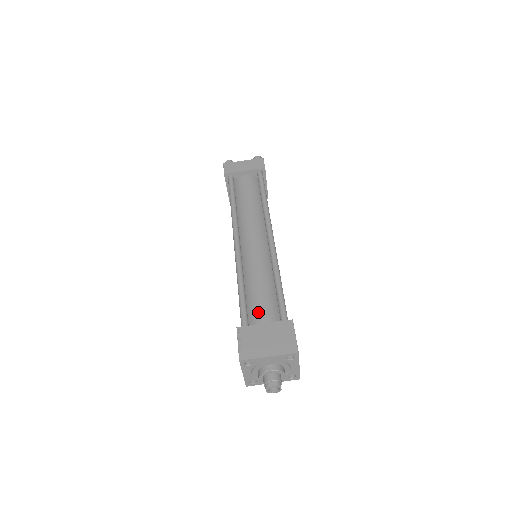
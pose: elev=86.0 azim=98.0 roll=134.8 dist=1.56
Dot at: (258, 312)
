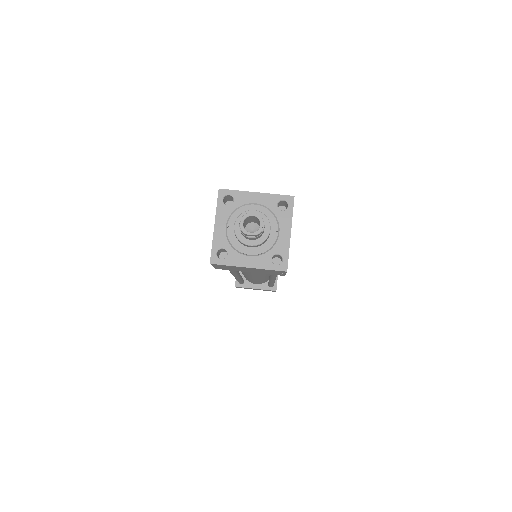
Dot at: occluded
